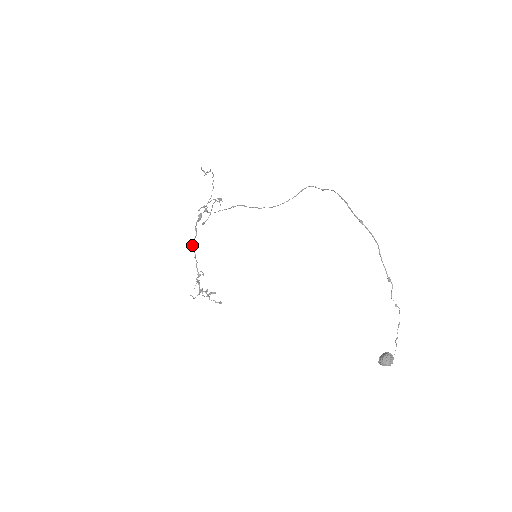
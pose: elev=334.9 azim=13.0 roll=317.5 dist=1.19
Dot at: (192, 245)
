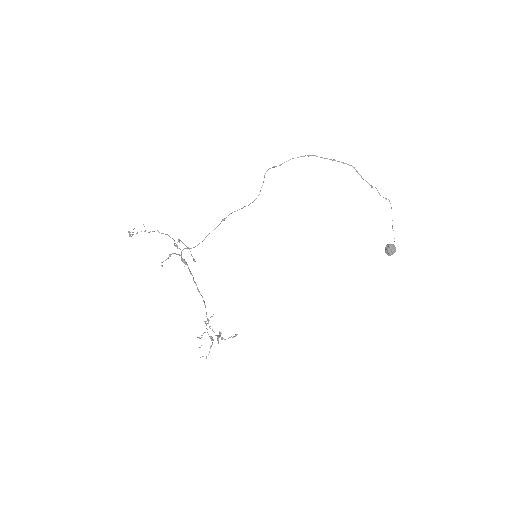
Dot at: (197, 288)
